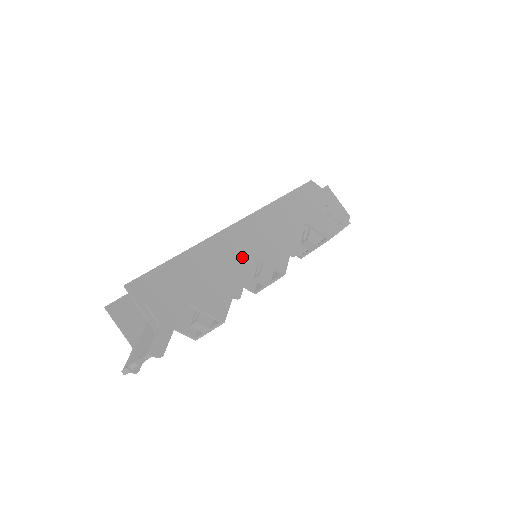
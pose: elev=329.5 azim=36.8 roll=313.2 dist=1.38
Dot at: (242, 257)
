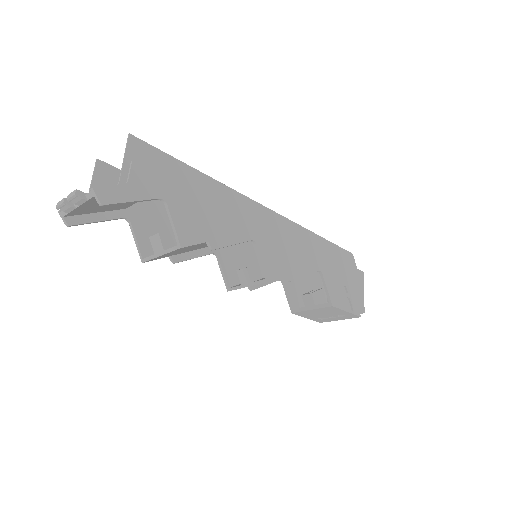
Dot at: (245, 228)
